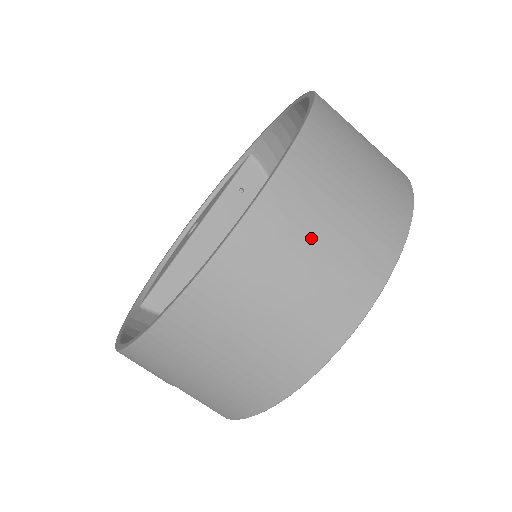
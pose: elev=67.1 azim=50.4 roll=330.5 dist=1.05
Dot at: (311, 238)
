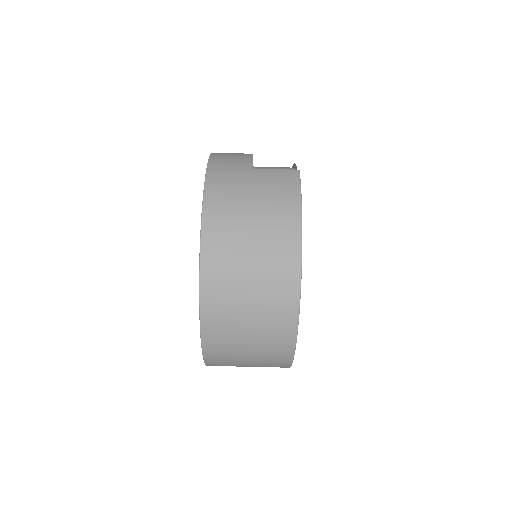
Dot at: (240, 318)
